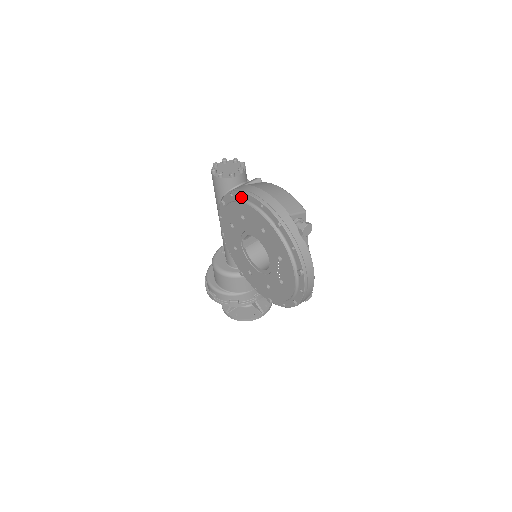
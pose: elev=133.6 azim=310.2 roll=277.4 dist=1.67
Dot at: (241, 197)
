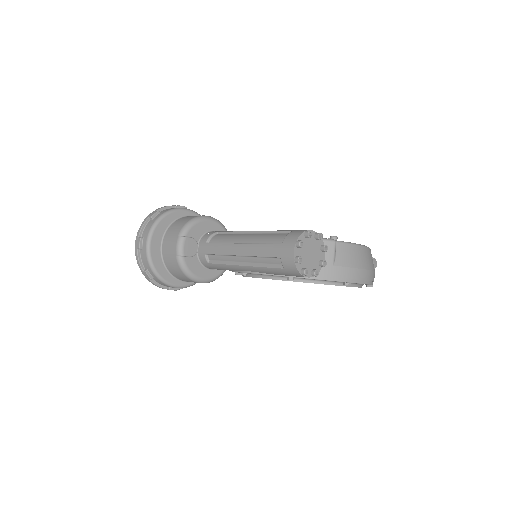
Dot at: (338, 282)
